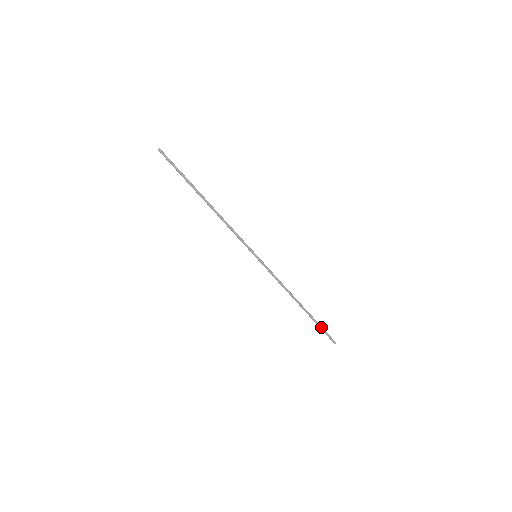
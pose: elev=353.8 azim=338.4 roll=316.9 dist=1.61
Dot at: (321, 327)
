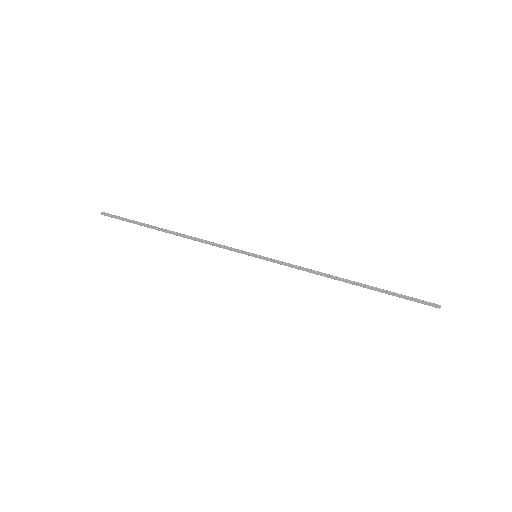
Dot at: (400, 296)
